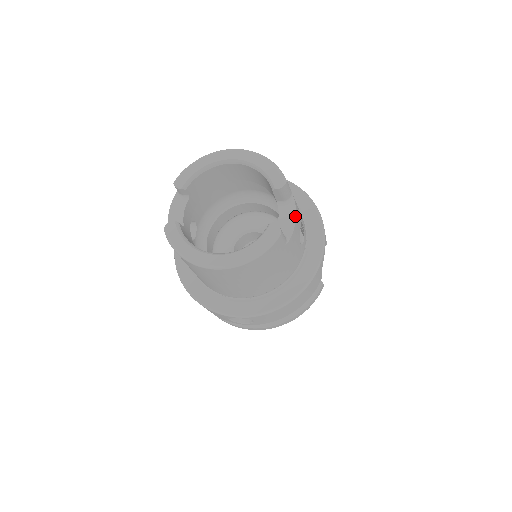
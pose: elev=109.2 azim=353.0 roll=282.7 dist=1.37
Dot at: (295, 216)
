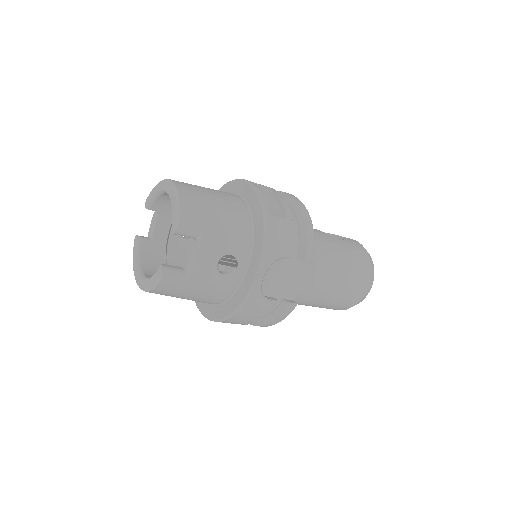
Dot at: (197, 256)
